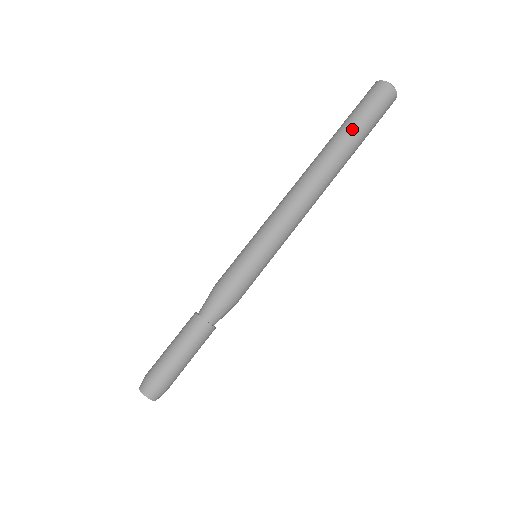
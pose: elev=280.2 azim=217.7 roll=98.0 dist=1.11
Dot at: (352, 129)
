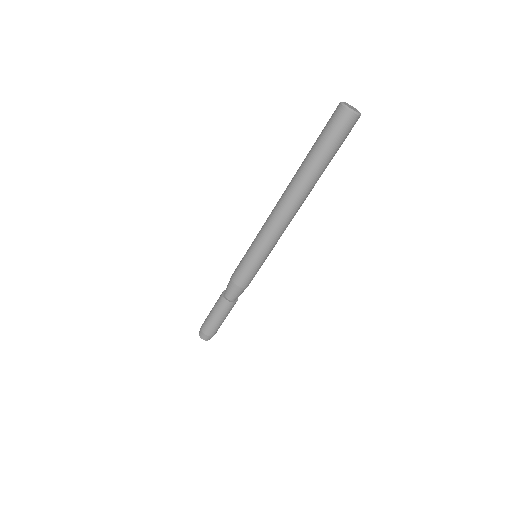
Dot at: (312, 155)
